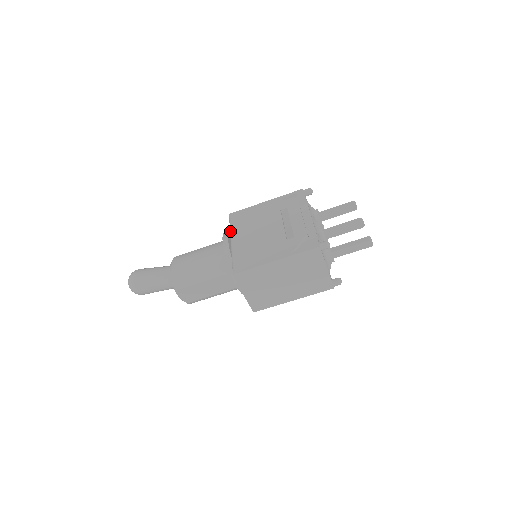
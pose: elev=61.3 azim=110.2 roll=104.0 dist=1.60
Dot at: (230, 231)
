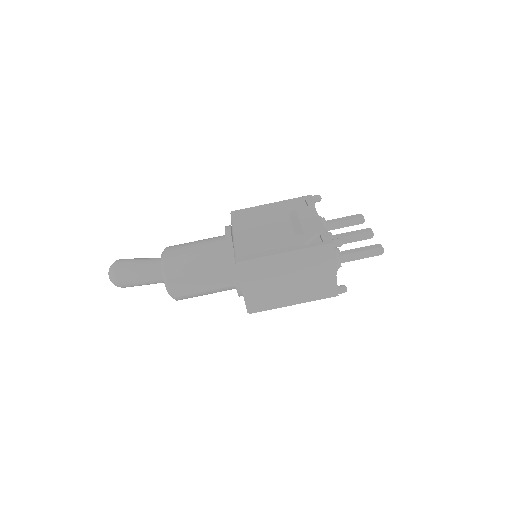
Dot at: (232, 226)
